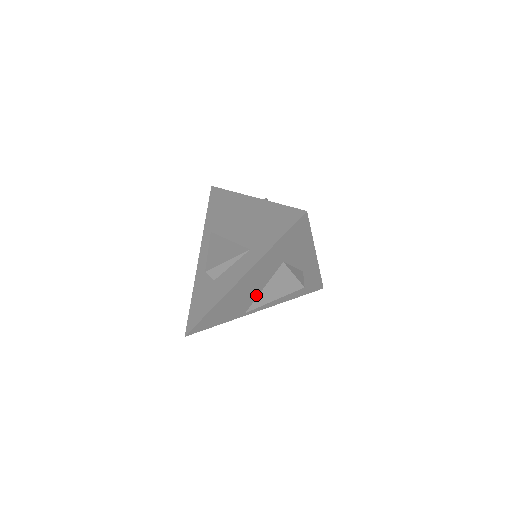
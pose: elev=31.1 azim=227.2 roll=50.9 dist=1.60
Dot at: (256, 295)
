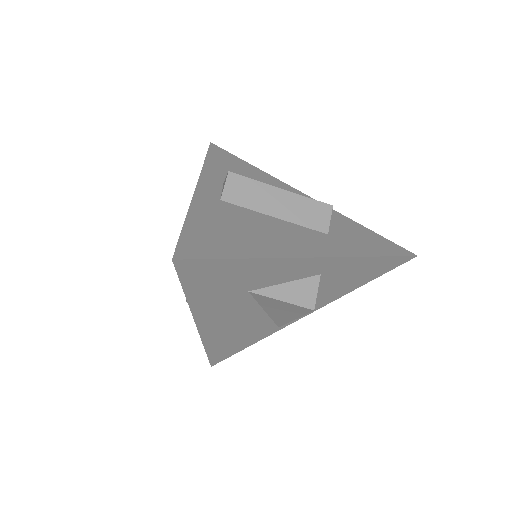
Dot at: (265, 317)
